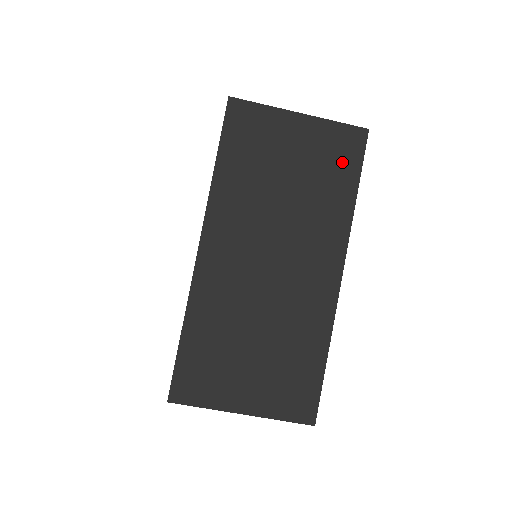
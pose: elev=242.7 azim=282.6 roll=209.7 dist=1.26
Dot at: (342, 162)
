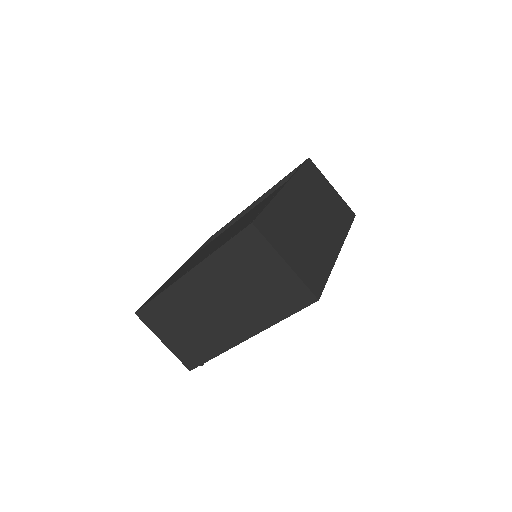
Dot at: (345, 215)
